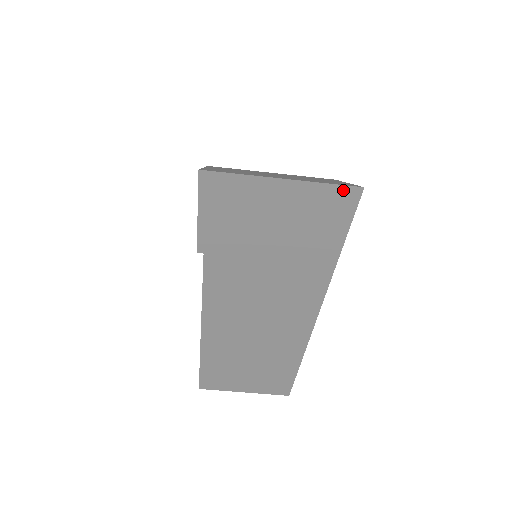
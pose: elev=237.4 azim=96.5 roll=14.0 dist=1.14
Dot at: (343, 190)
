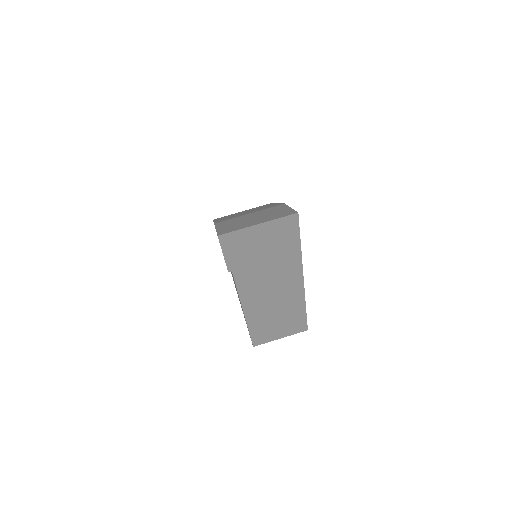
Dot at: (289, 217)
